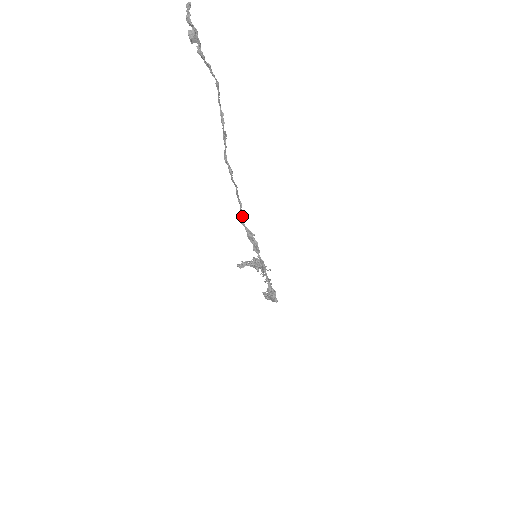
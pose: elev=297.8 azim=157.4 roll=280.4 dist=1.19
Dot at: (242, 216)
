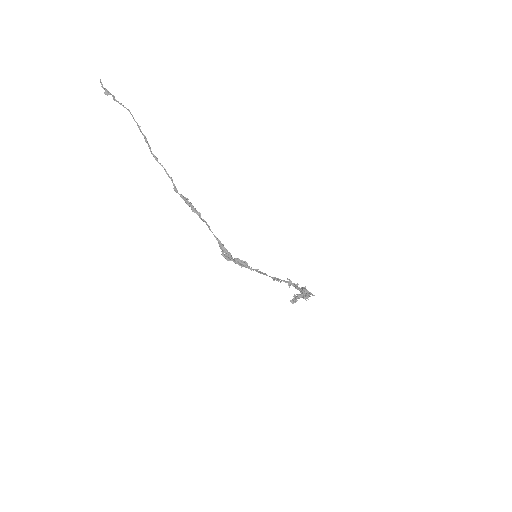
Dot at: (175, 187)
